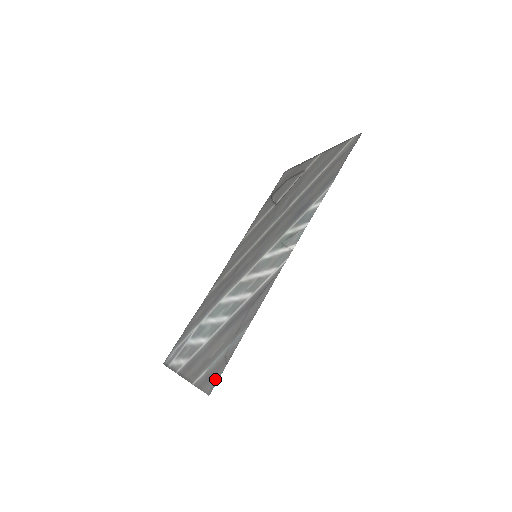
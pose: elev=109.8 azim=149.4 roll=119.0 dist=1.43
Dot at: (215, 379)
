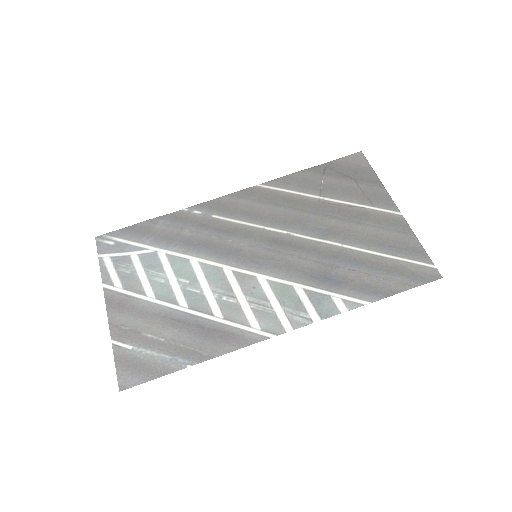
Dot at: (134, 379)
